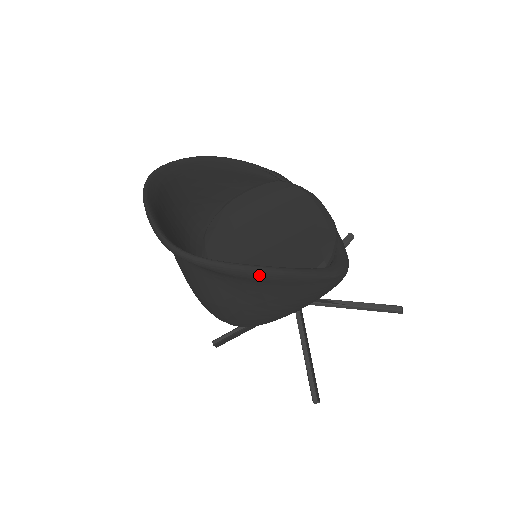
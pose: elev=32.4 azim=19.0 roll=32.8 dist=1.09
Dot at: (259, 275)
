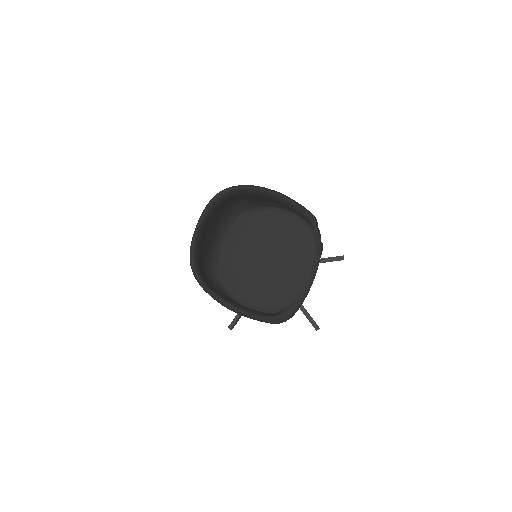
Dot at: (227, 308)
